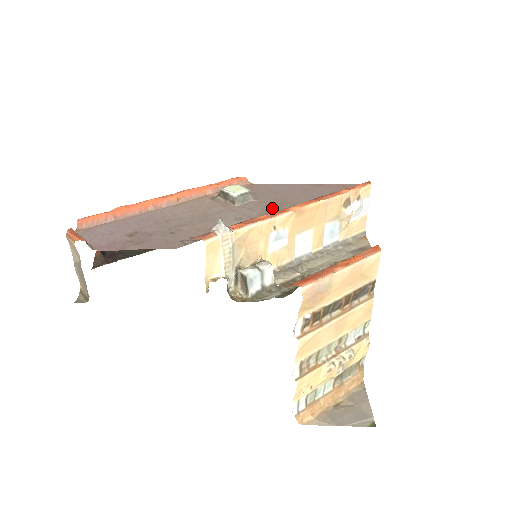
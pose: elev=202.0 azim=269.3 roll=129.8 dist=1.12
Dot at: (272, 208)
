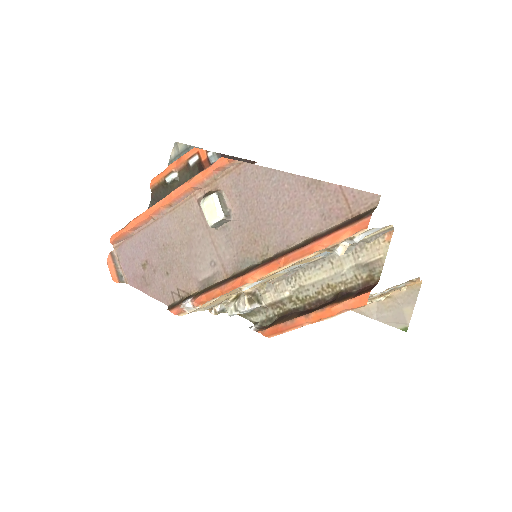
Dot at: (244, 249)
